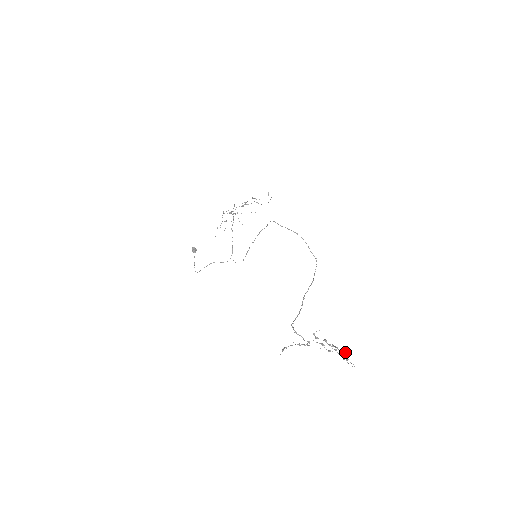
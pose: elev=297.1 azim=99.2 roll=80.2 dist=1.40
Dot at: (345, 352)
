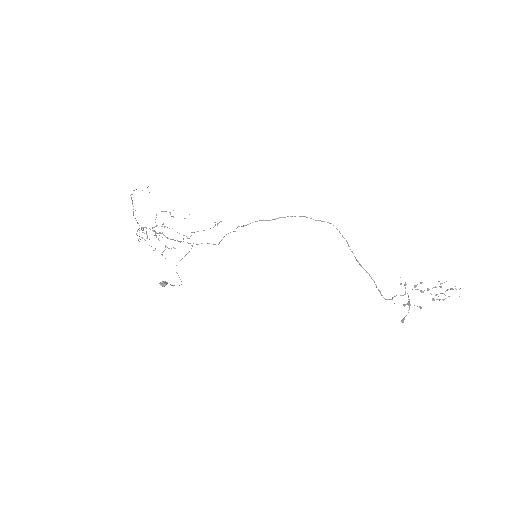
Dot at: occluded
